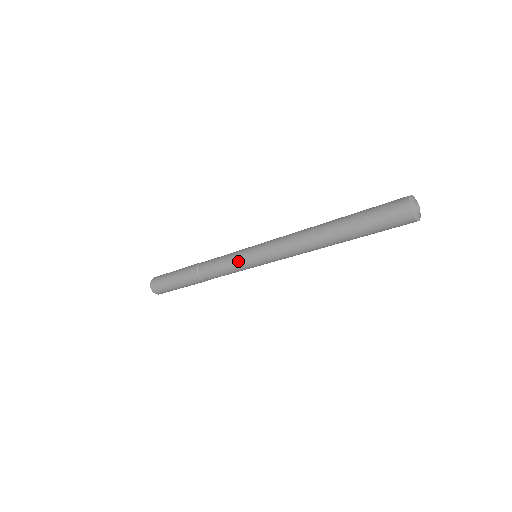
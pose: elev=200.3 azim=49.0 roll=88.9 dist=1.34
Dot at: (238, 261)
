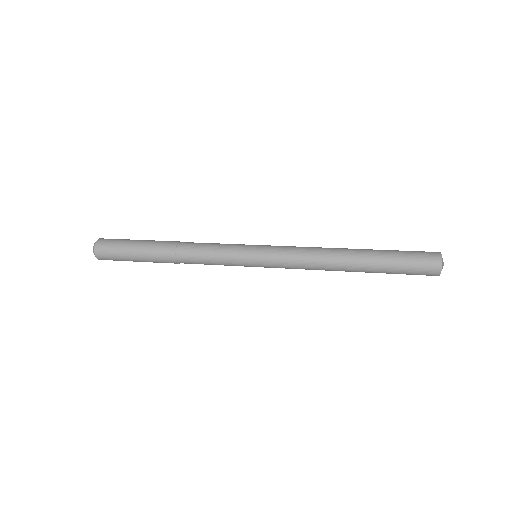
Dot at: (238, 262)
